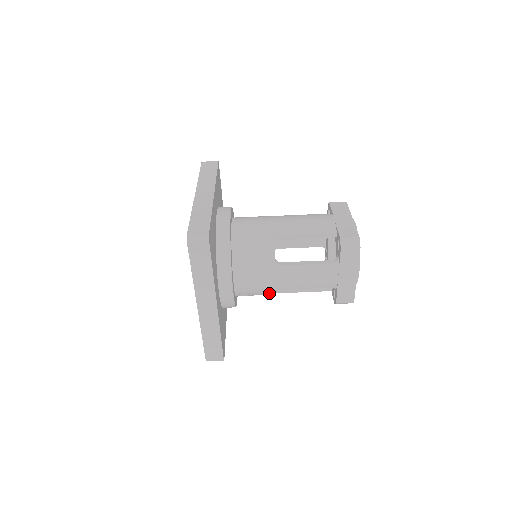
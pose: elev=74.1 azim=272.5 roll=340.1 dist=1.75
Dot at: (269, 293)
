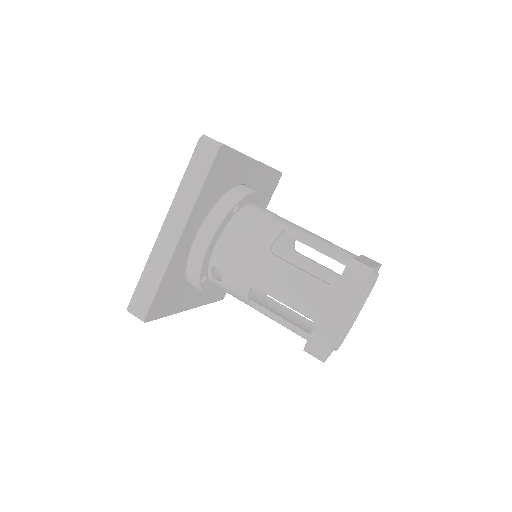
Dot at: (242, 288)
